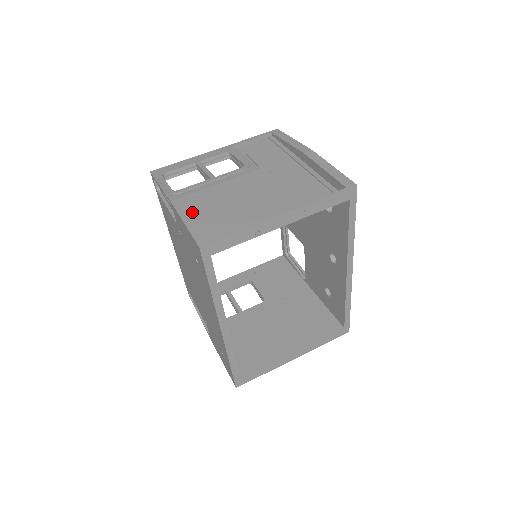
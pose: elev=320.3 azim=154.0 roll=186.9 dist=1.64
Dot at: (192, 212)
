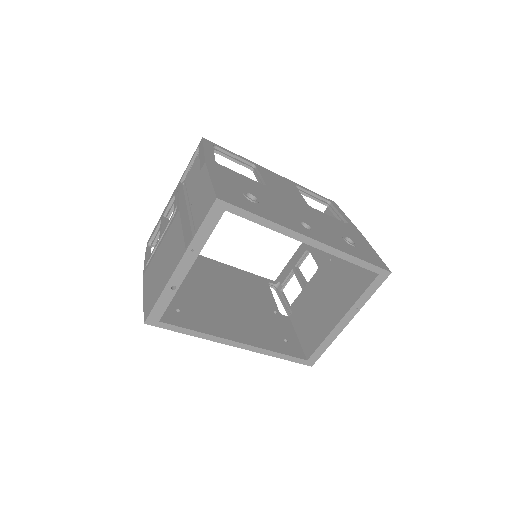
Dot at: (147, 285)
